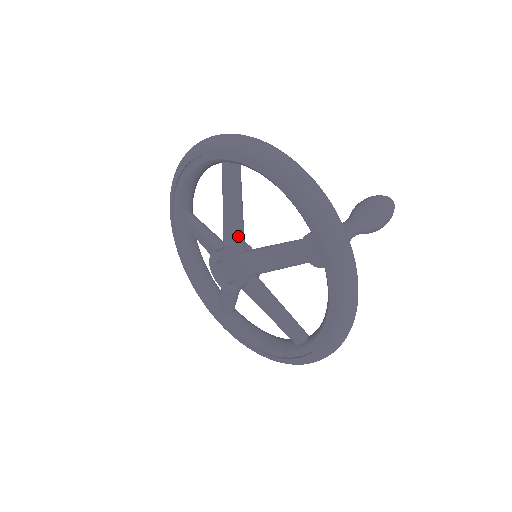
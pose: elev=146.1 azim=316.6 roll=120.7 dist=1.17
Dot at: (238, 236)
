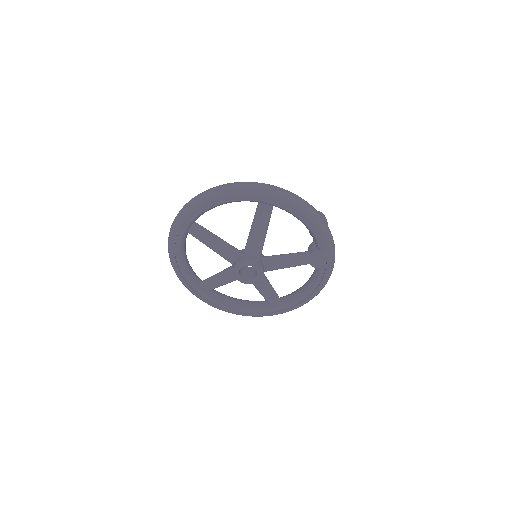
Dot at: (262, 249)
